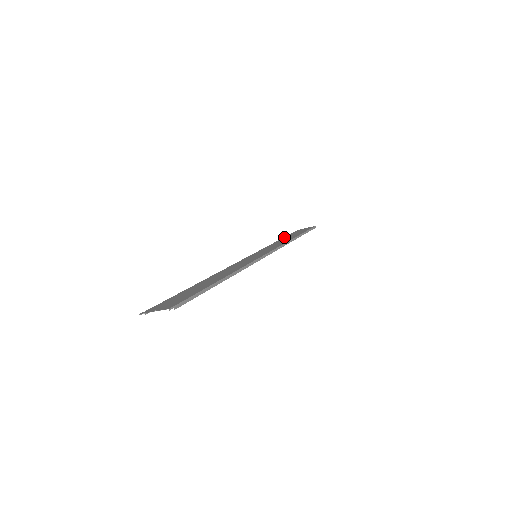
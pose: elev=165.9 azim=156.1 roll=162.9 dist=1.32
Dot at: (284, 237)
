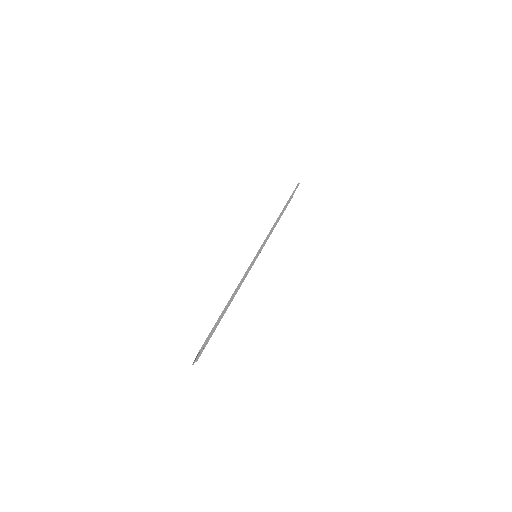
Dot at: occluded
